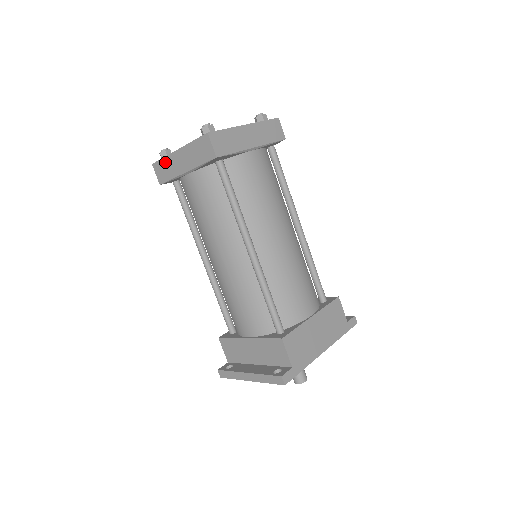
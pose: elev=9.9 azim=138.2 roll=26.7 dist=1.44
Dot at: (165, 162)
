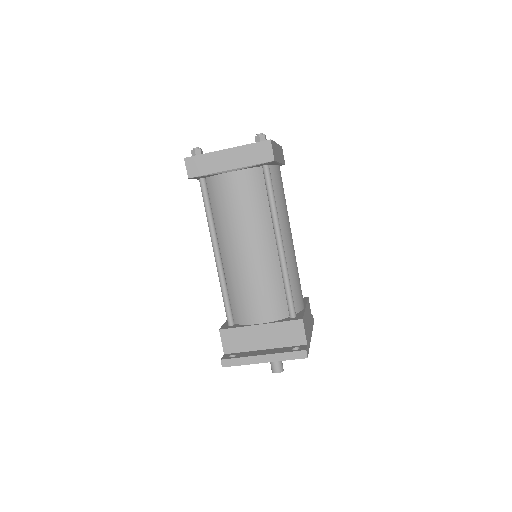
Dot at: (205, 158)
